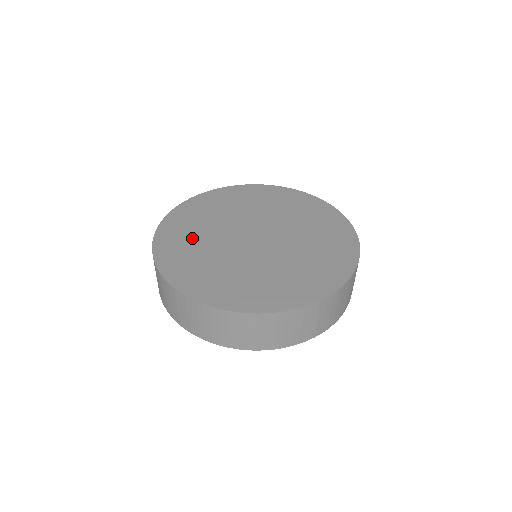
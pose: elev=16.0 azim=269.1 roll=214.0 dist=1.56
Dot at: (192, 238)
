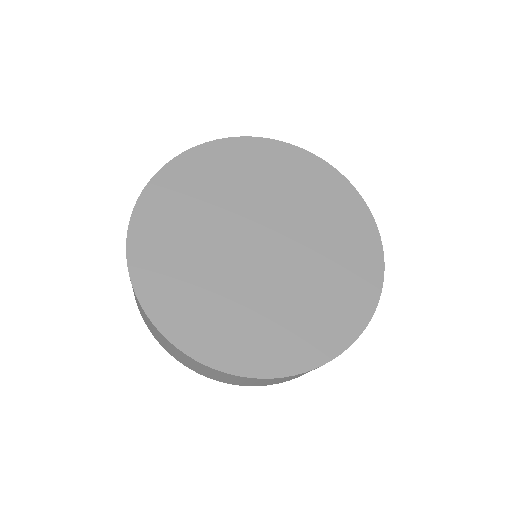
Dot at: (179, 246)
